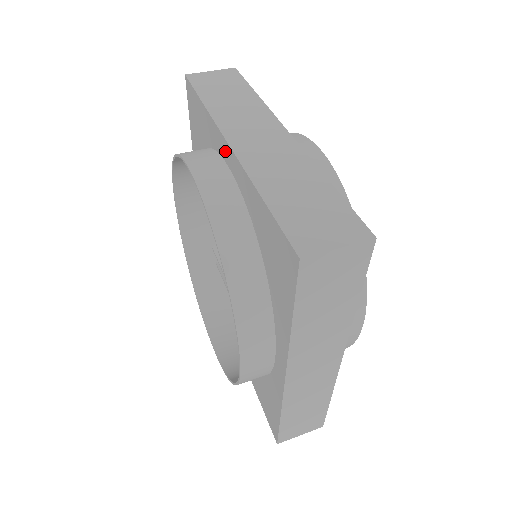
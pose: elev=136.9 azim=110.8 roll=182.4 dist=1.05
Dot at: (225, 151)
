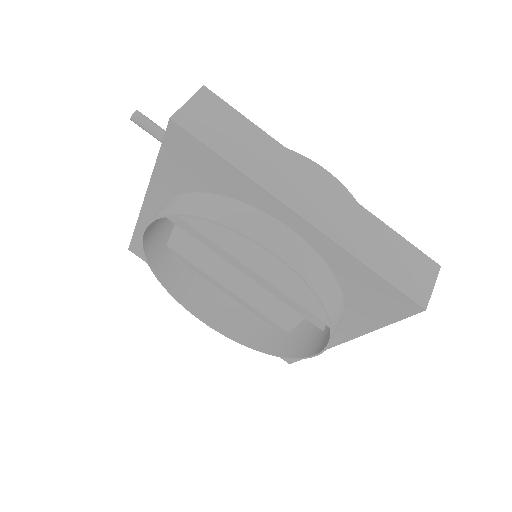
Dot at: (289, 218)
